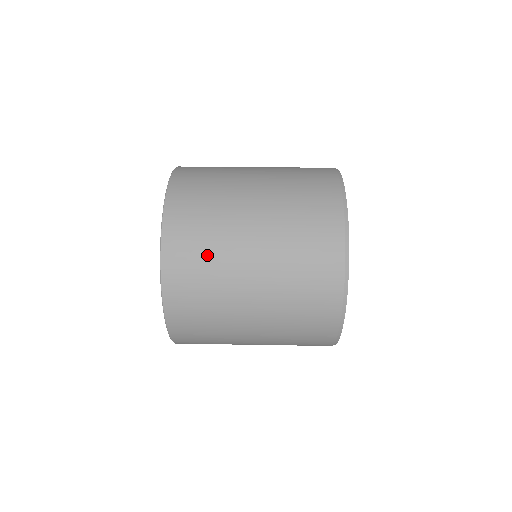
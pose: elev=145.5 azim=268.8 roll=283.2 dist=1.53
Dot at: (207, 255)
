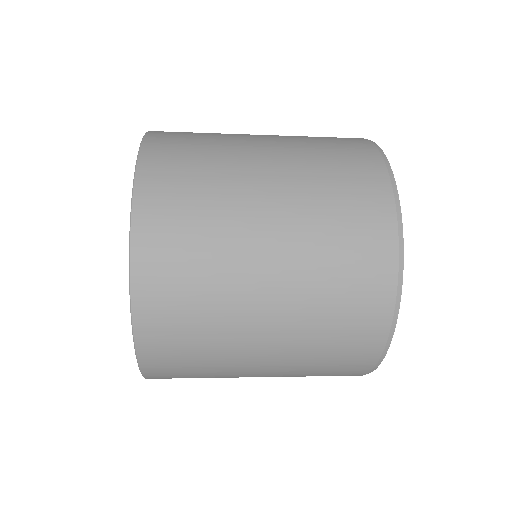
Dot at: (205, 133)
